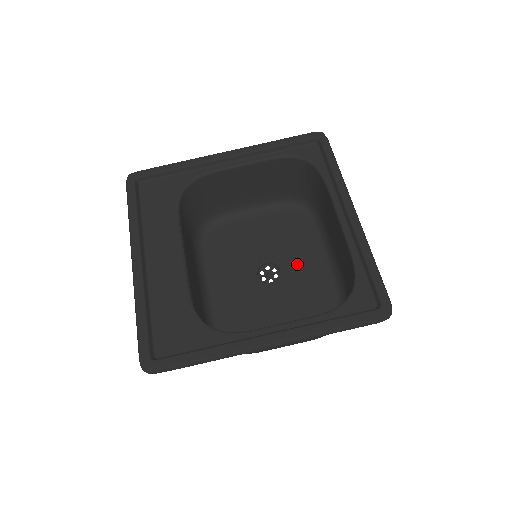
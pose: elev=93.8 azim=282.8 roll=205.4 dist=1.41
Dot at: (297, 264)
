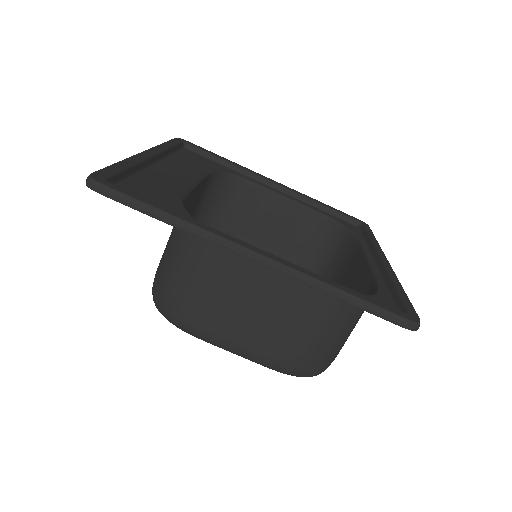
Dot at: occluded
